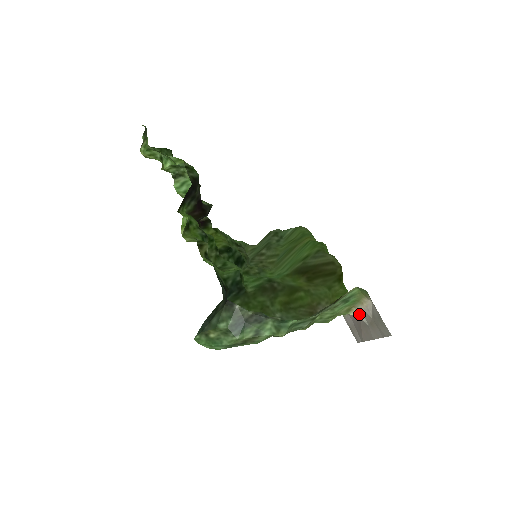
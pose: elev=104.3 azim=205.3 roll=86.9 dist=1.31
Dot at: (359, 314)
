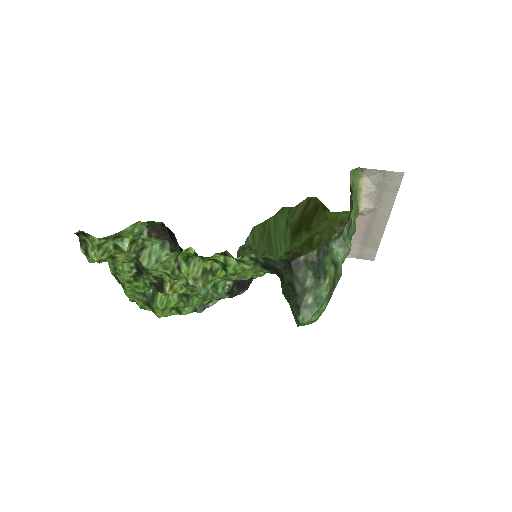
Dot at: (365, 205)
